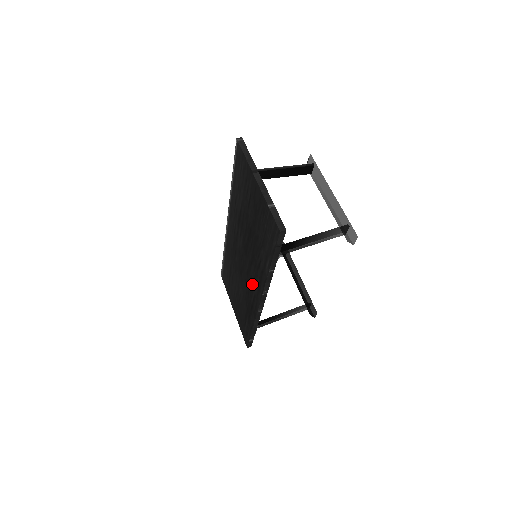
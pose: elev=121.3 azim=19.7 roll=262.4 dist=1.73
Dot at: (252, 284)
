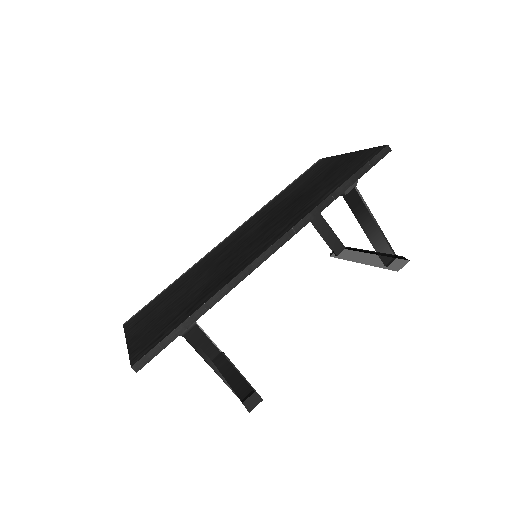
Dot at: (257, 245)
